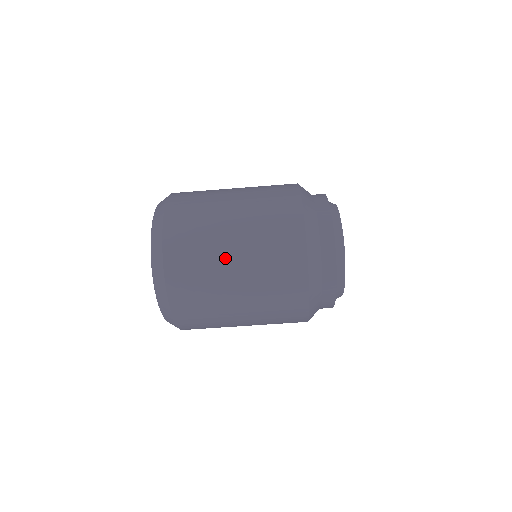
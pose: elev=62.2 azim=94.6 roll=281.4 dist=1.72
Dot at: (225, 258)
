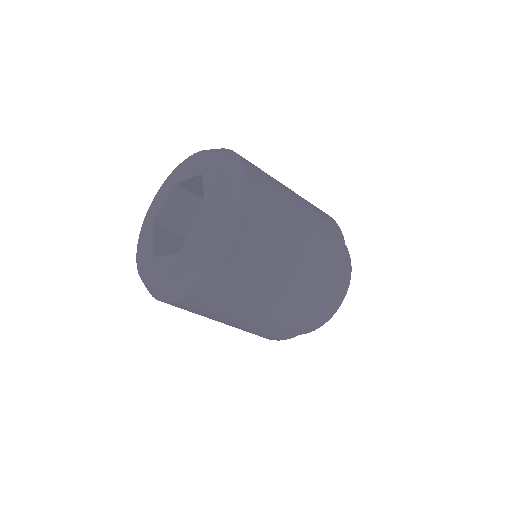
Dot at: (226, 320)
